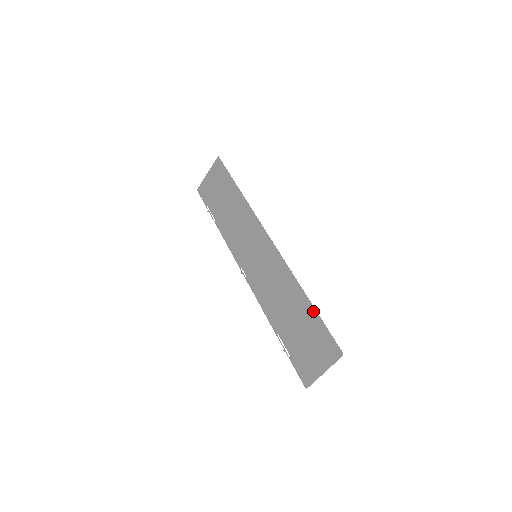
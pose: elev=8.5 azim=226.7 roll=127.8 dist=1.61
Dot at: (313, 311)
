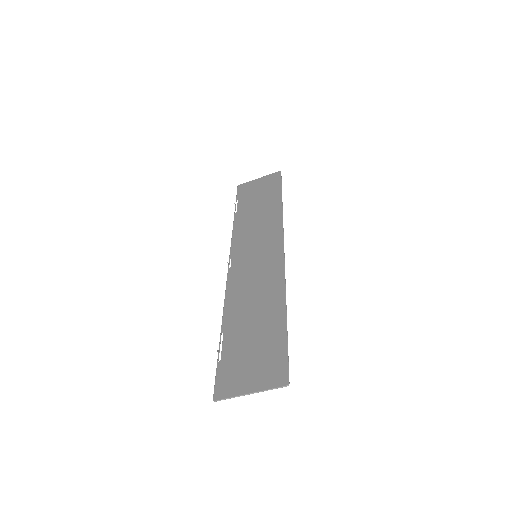
Dot at: (284, 327)
